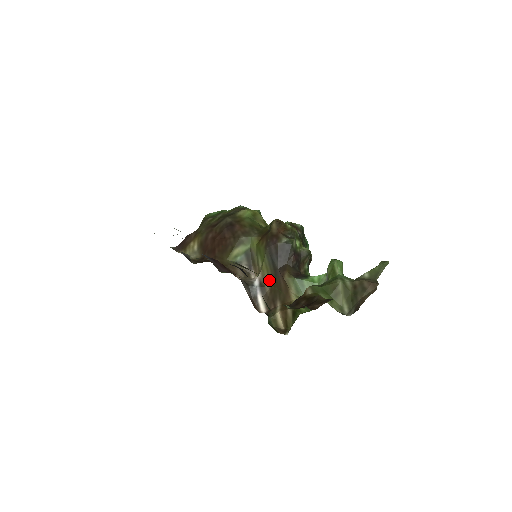
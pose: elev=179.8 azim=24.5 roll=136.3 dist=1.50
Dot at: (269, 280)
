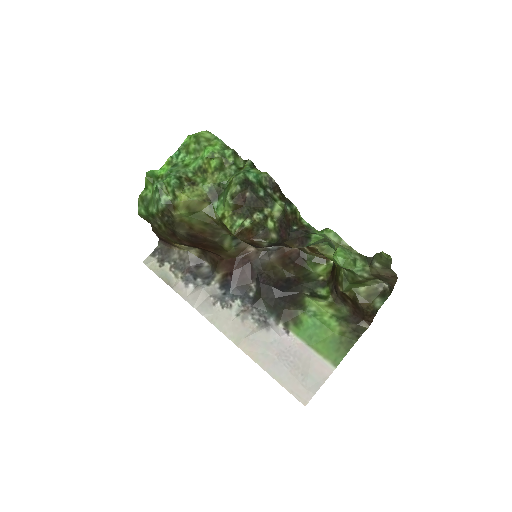
Dot at: occluded
